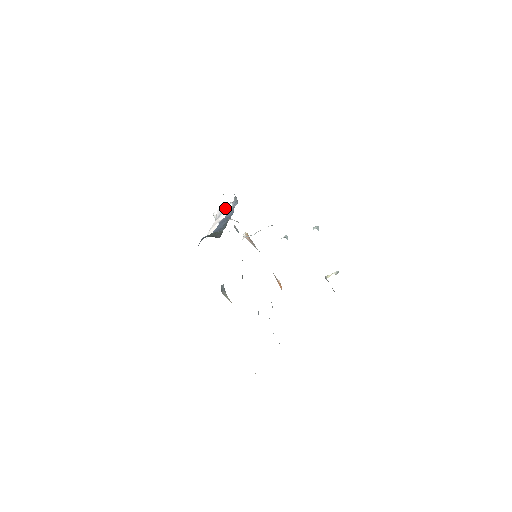
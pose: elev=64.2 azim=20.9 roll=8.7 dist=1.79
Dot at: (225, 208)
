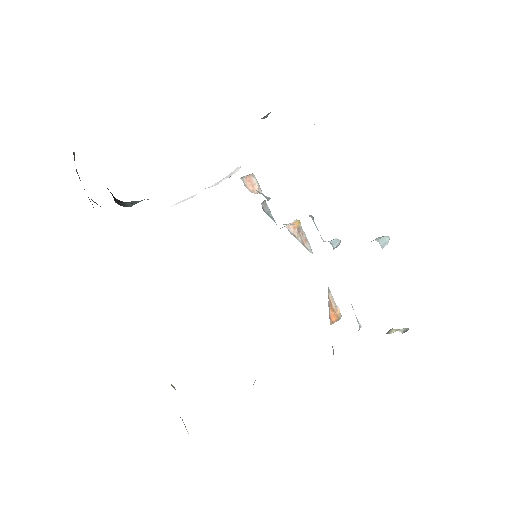
Dot at: (232, 172)
